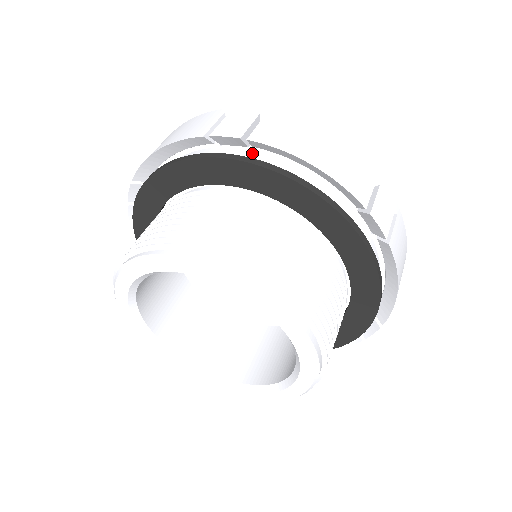
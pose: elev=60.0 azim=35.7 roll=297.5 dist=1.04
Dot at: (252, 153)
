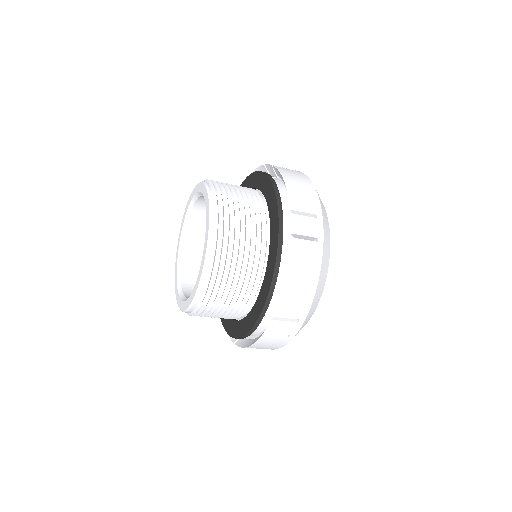
Dot at: occluded
